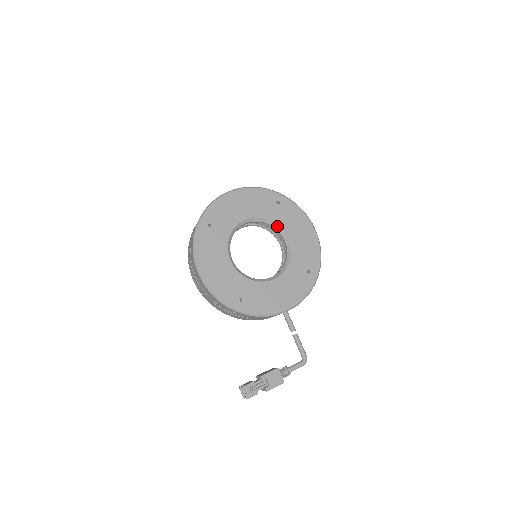
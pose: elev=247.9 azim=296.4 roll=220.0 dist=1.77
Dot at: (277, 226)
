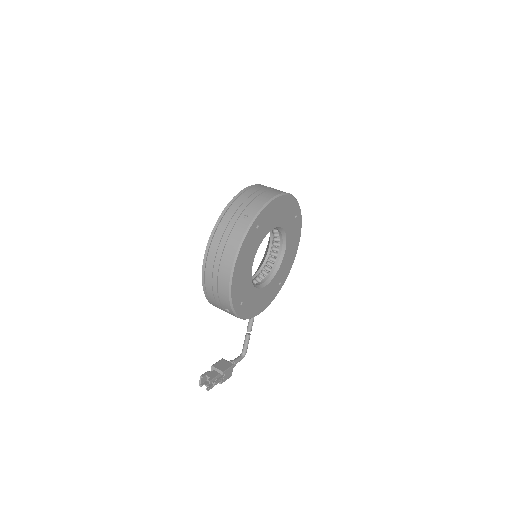
Dot at: (285, 238)
